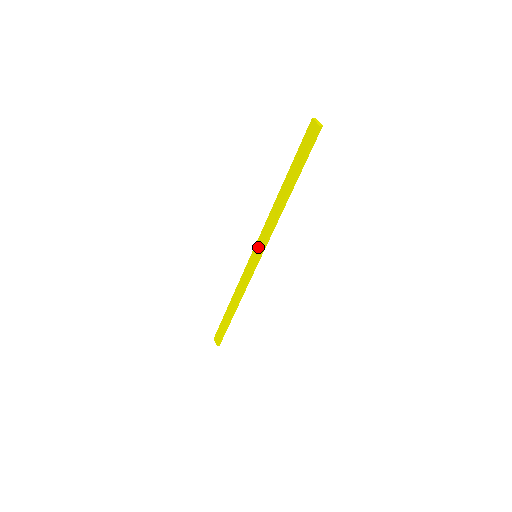
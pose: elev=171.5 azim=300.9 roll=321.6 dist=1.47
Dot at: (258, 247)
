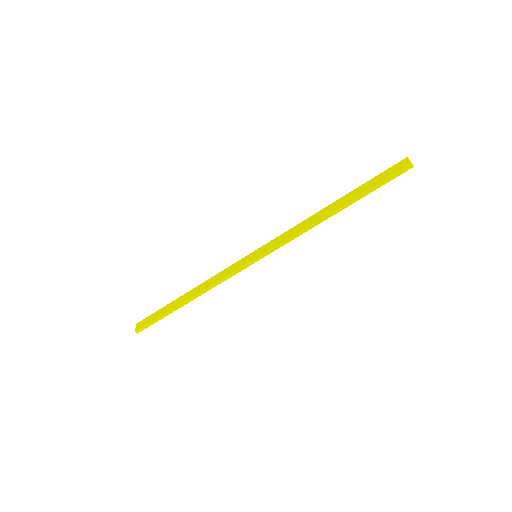
Dot at: (266, 247)
